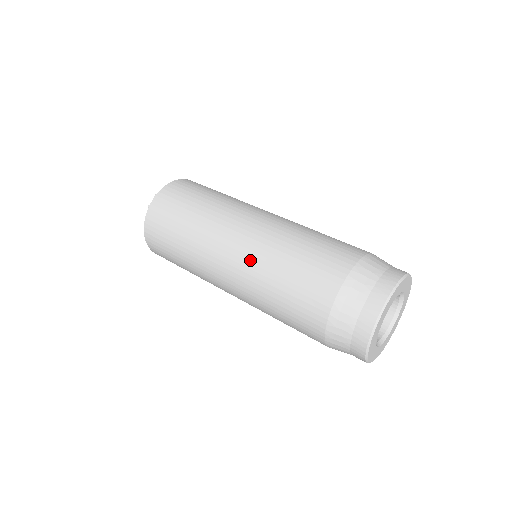
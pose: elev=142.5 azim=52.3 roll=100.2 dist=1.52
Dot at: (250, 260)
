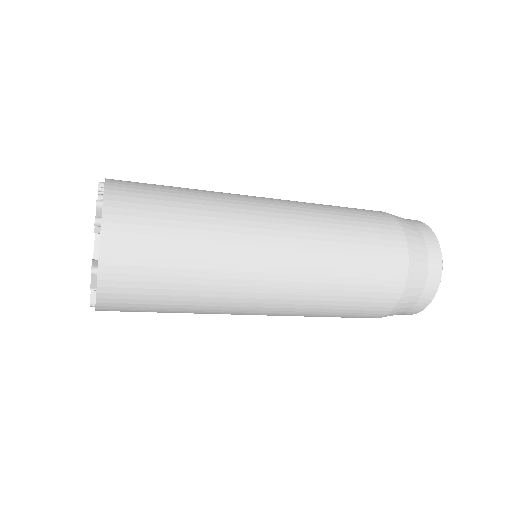
Dot at: (307, 243)
